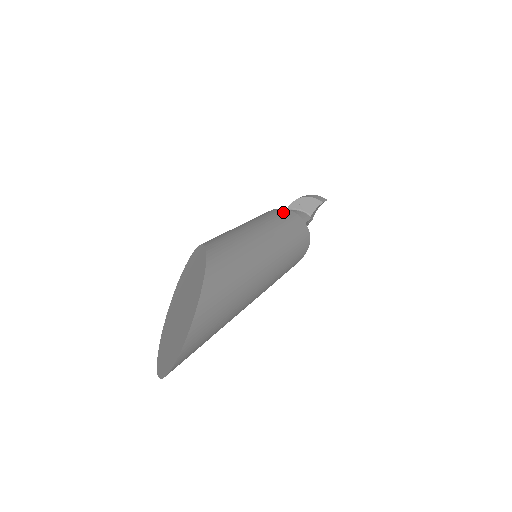
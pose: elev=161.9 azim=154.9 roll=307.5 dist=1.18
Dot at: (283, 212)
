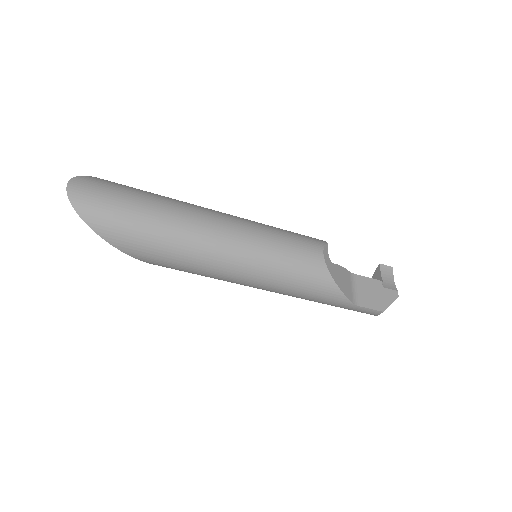
Dot at: occluded
